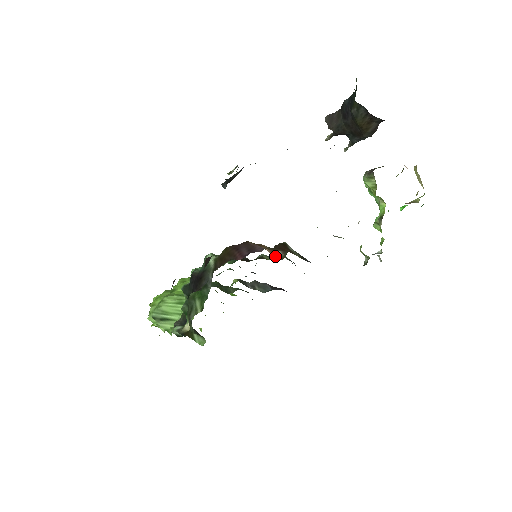
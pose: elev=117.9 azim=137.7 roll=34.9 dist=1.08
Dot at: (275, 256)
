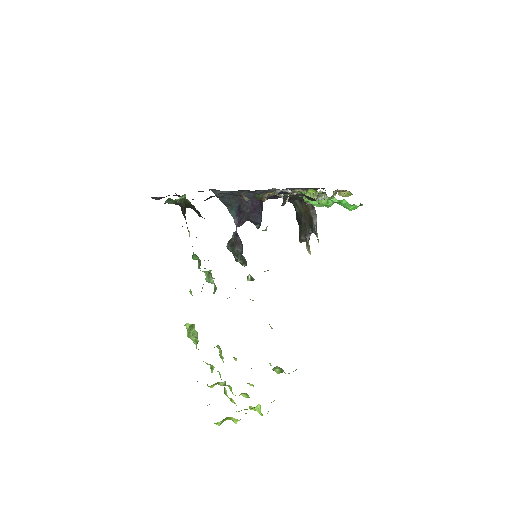
Dot at: occluded
